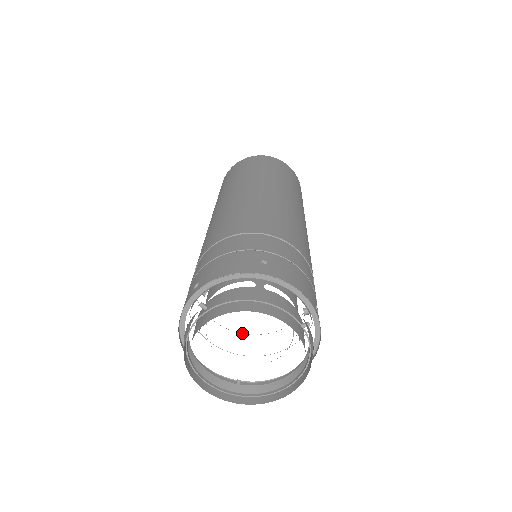
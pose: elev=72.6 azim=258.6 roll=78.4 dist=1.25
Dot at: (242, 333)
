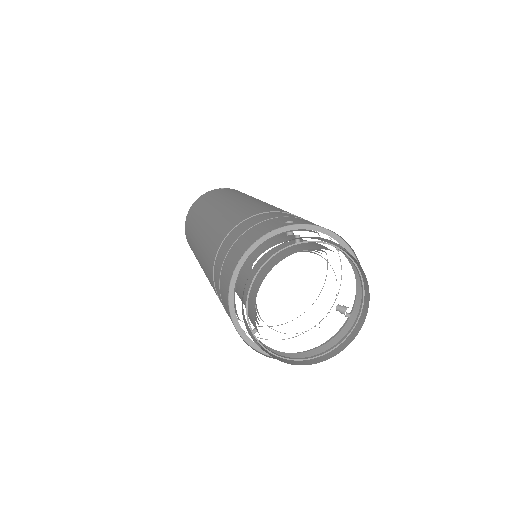
Dot at: occluded
